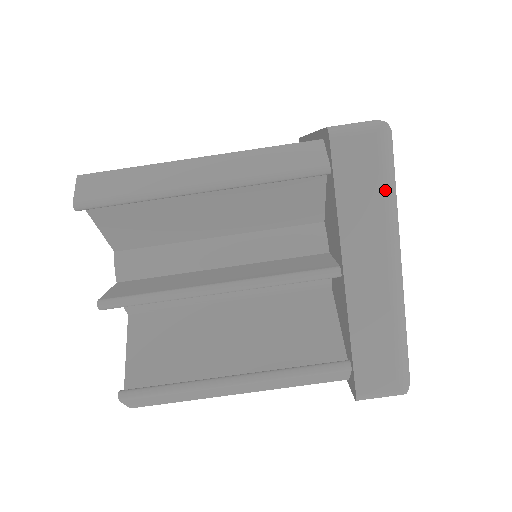
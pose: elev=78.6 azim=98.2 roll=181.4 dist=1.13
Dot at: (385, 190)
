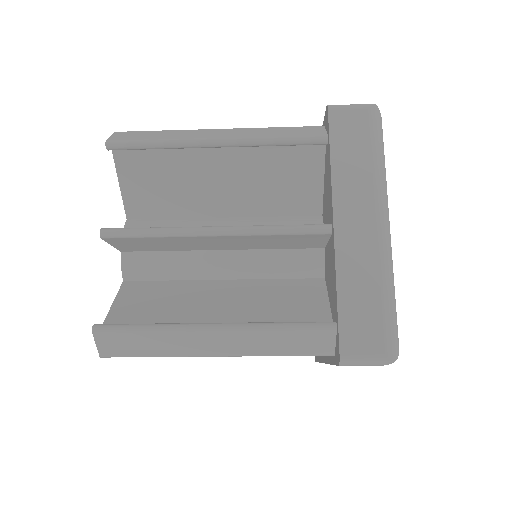
Dot at: occluded
